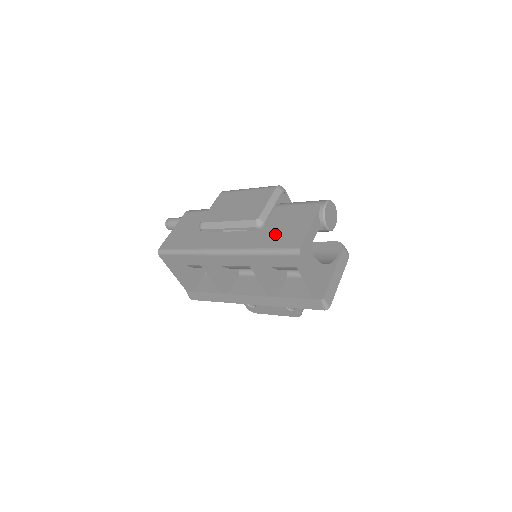
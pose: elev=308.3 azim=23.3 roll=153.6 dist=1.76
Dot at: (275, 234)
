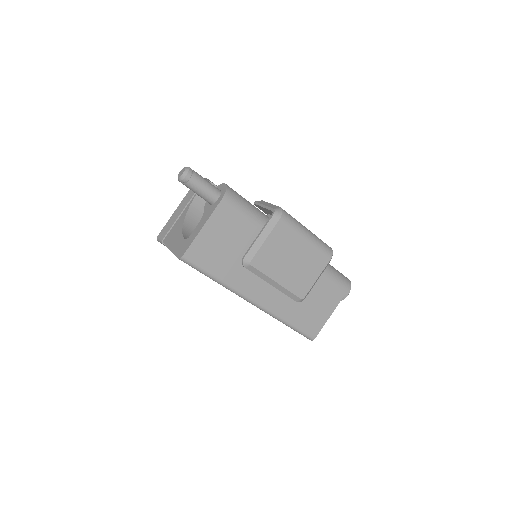
Dot at: (304, 311)
